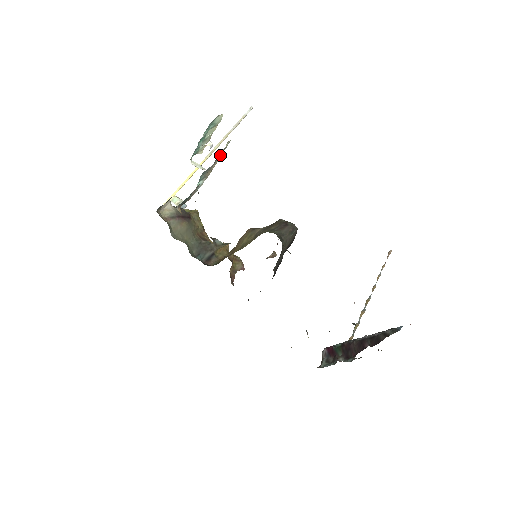
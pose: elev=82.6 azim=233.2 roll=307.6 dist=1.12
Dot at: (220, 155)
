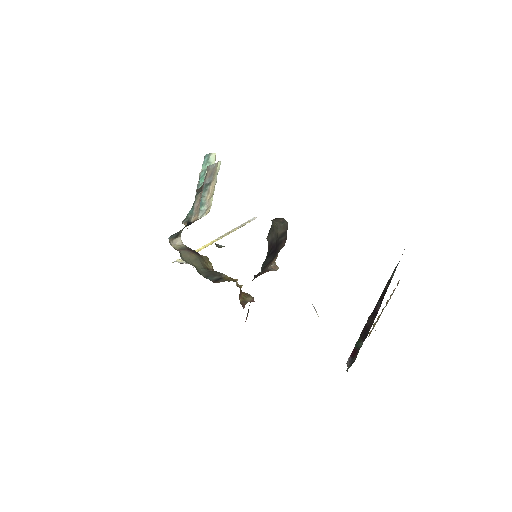
Dot at: (214, 172)
